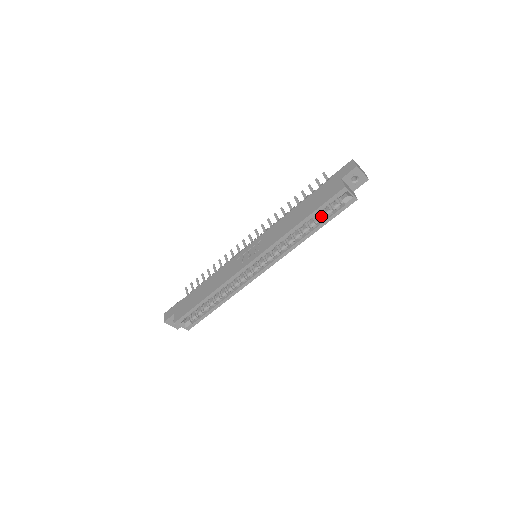
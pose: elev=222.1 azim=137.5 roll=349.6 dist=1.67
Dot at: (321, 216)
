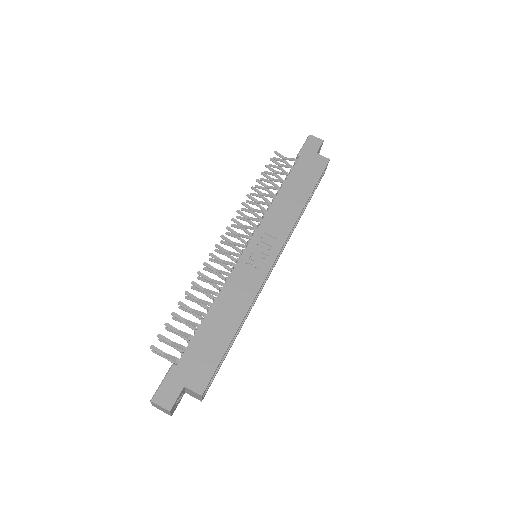
Dot at: occluded
